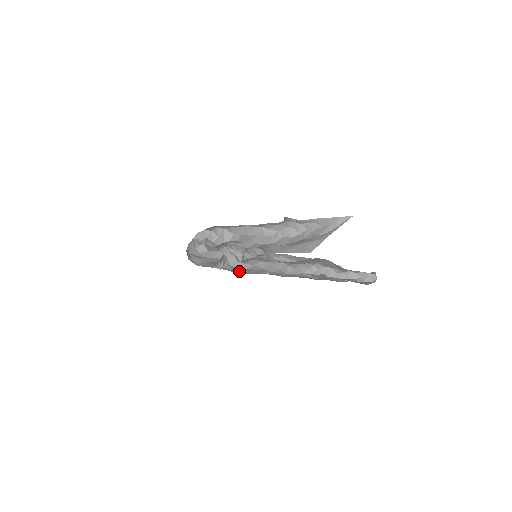
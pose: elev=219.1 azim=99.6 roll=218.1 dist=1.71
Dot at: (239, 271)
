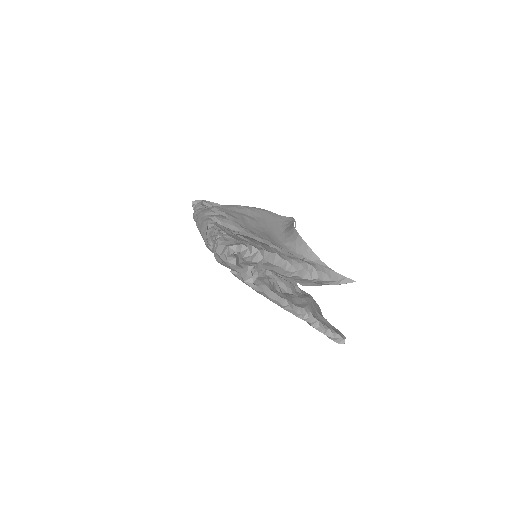
Dot at: occluded
